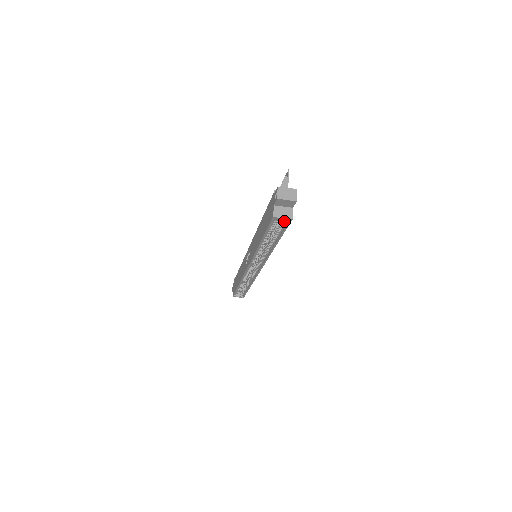
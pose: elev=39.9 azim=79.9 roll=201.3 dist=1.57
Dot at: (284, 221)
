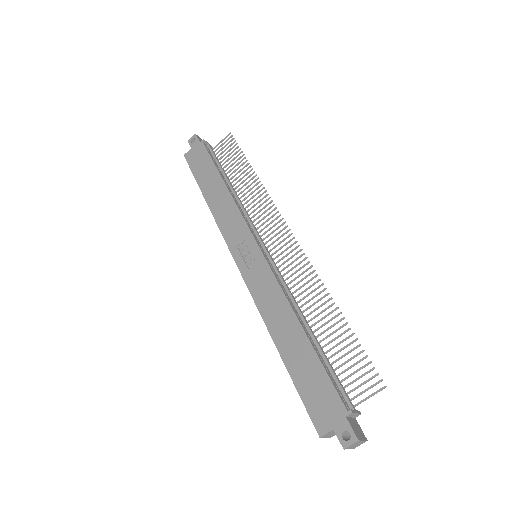
Dot at: occluded
